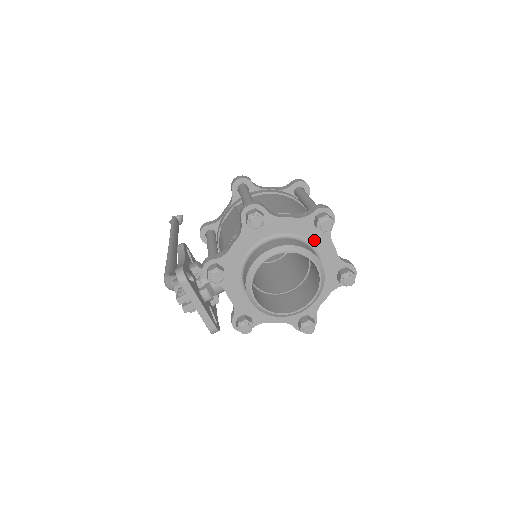
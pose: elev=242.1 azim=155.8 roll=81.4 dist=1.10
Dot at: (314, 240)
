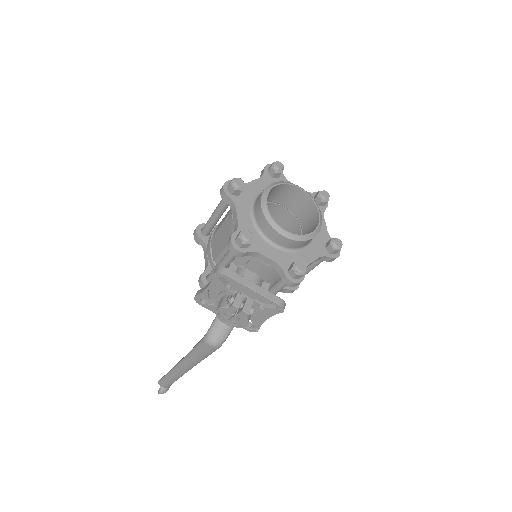
Dot at: occluded
